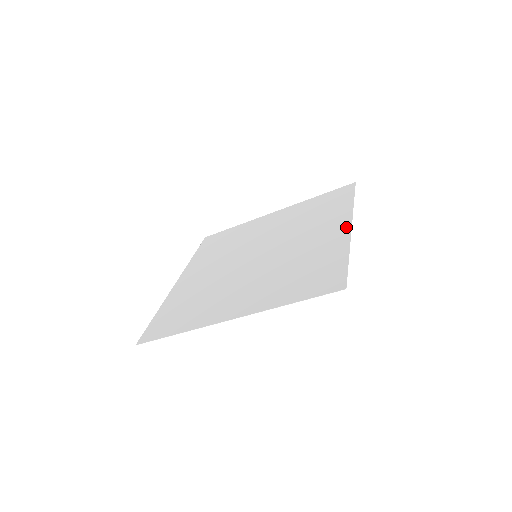
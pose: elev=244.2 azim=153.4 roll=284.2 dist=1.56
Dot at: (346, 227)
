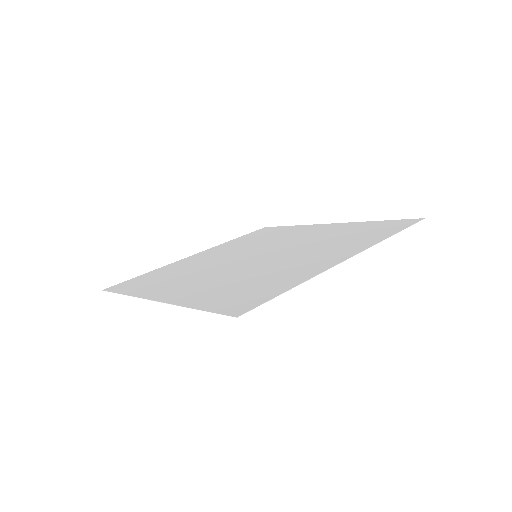
Dot at: (329, 224)
